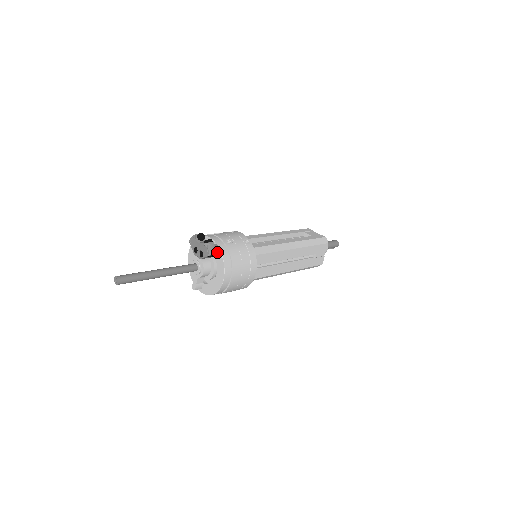
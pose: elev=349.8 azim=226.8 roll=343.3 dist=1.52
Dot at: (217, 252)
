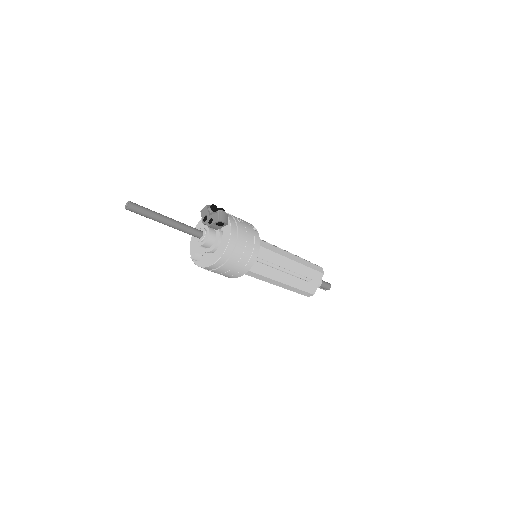
Dot at: (227, 221)
